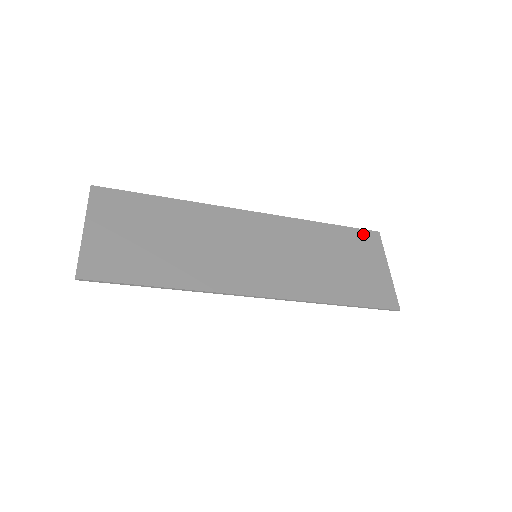
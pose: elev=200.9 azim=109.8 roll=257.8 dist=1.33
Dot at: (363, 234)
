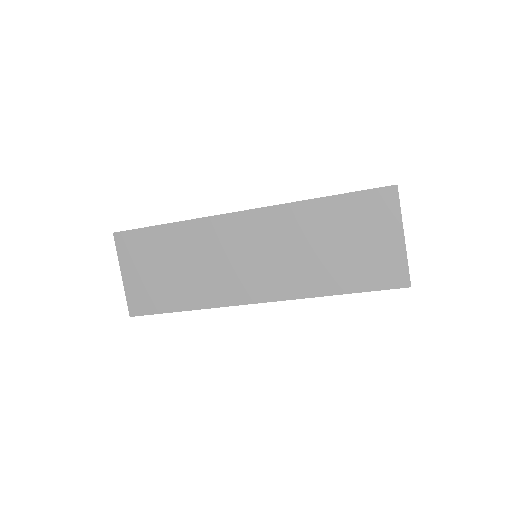
Dot at: (373, 196)
